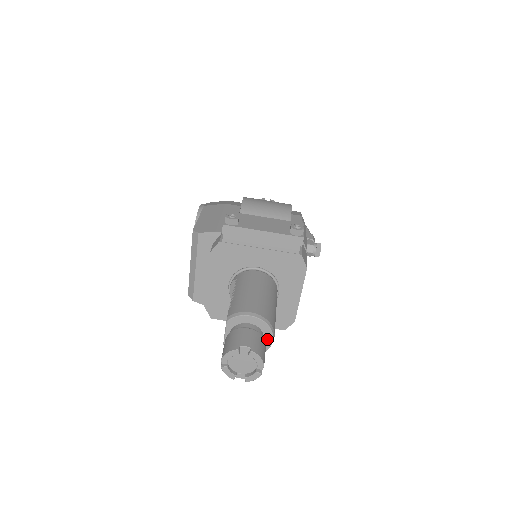
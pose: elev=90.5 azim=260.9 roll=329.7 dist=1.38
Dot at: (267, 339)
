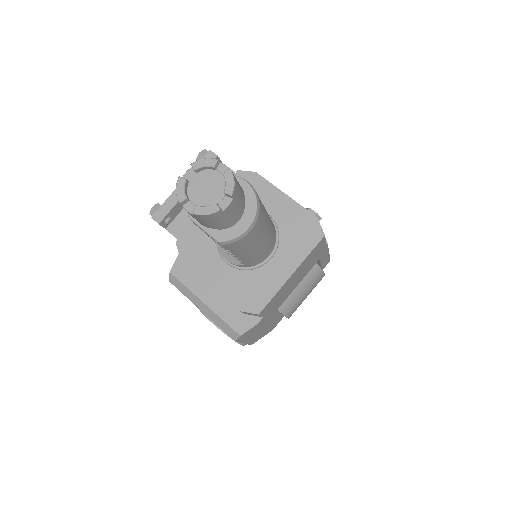
Dot at: occluded
